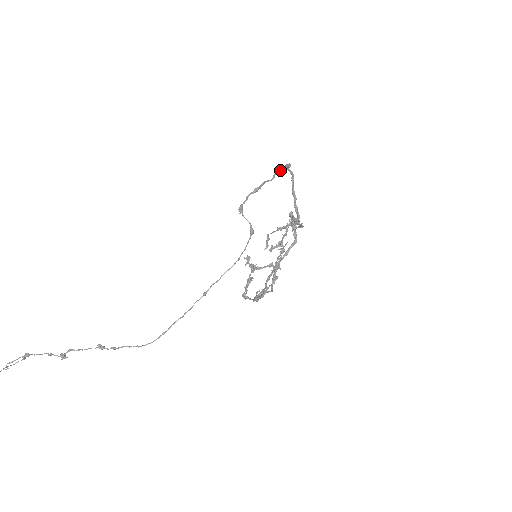
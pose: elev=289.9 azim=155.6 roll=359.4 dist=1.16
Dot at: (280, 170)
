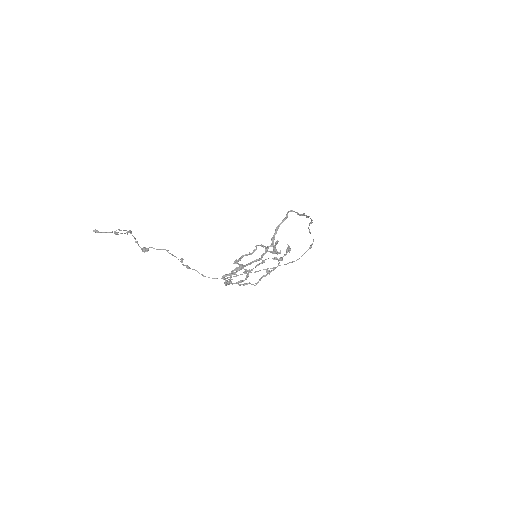
Dot at: (309, 216)
